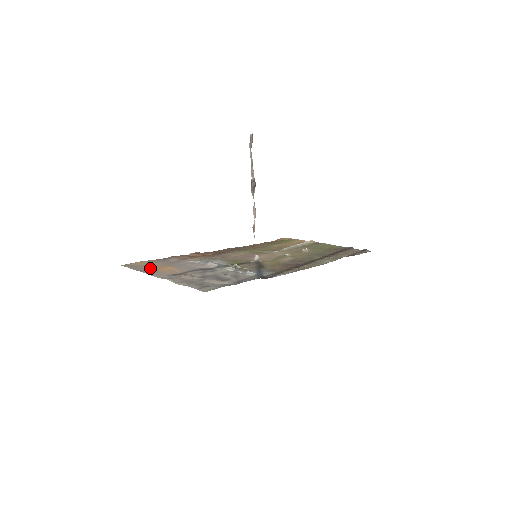
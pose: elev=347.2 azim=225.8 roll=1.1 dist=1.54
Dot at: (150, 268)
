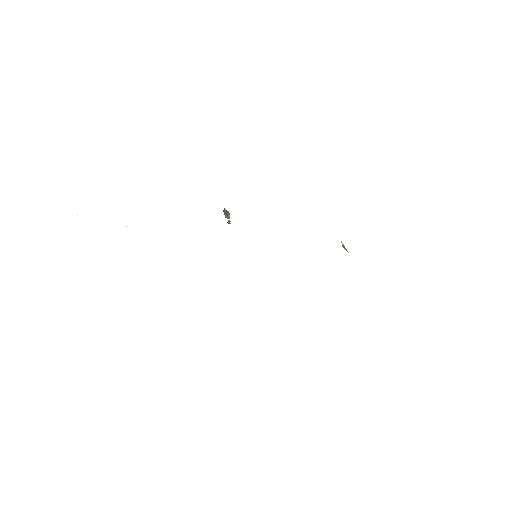
Dot at: occluded
